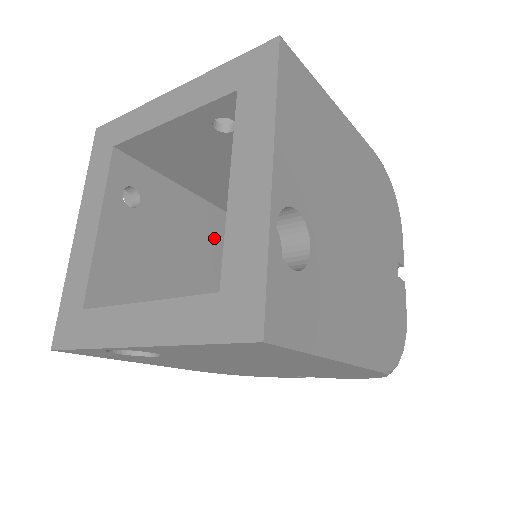
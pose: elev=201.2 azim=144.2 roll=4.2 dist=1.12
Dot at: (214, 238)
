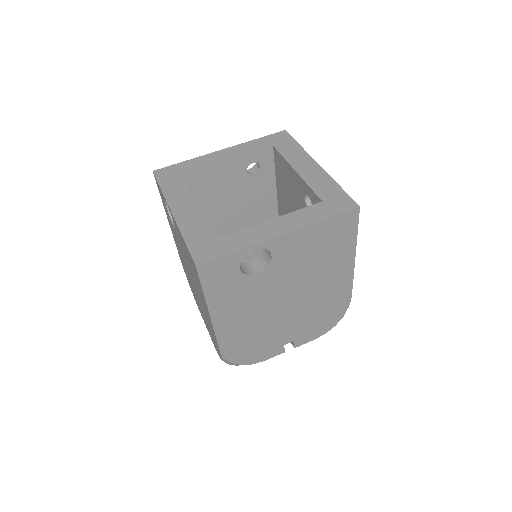
Dot at: occluded
